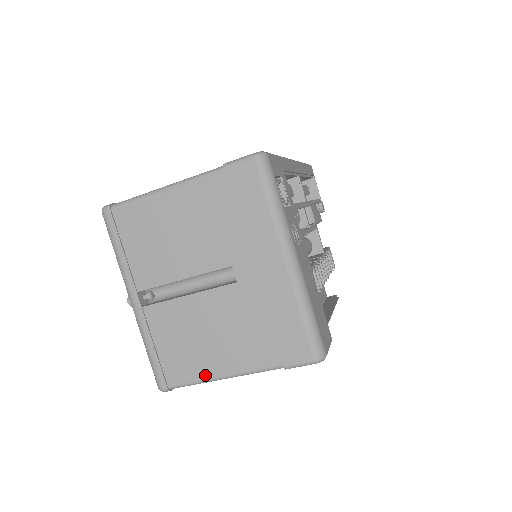
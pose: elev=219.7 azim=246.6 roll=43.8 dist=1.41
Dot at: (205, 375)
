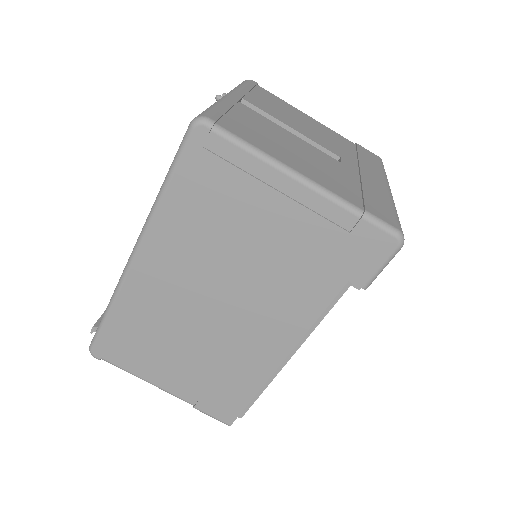
Dot at: (270, 153)
